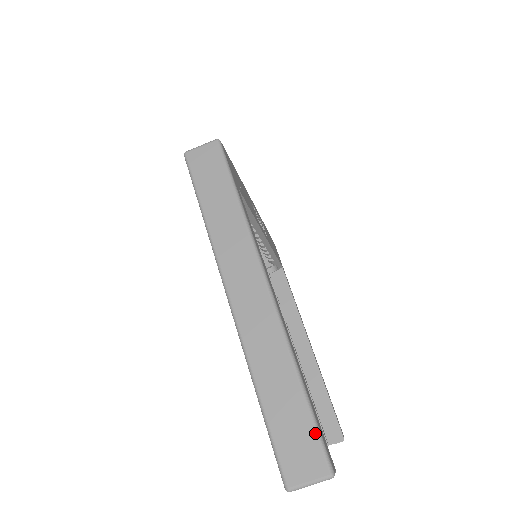
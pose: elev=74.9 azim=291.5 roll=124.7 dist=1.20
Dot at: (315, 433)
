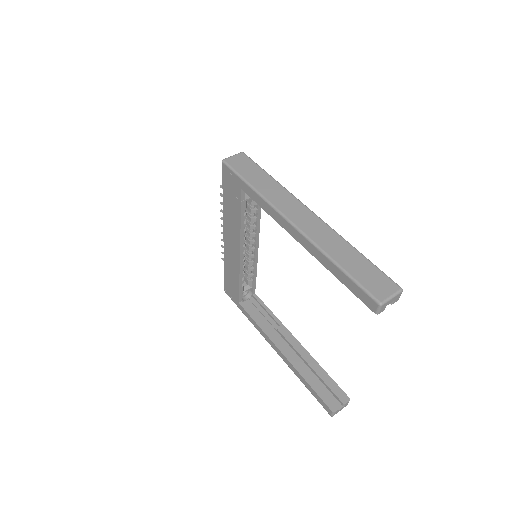
Dot at: (381, 272)
